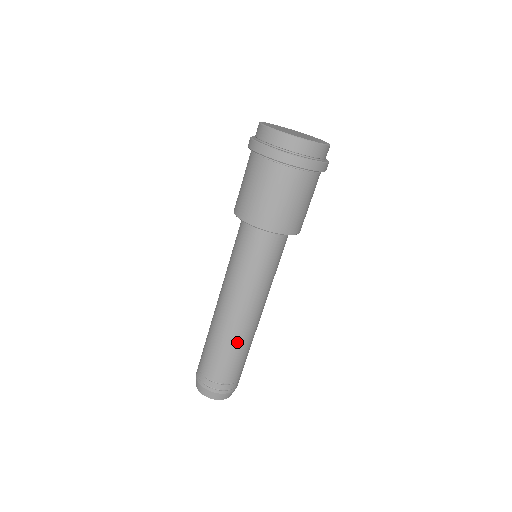
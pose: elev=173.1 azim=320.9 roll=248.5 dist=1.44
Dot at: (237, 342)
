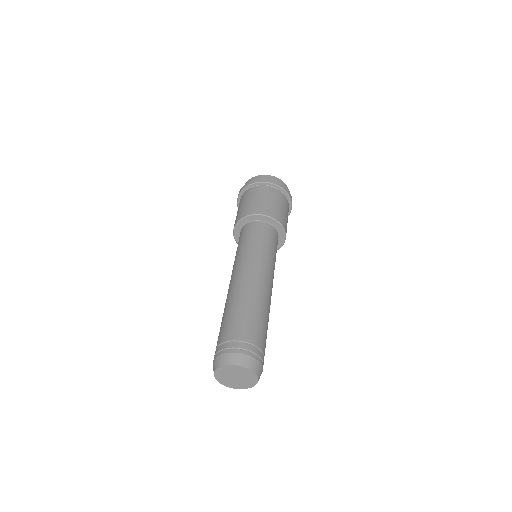
Dot at: (265, 306)
